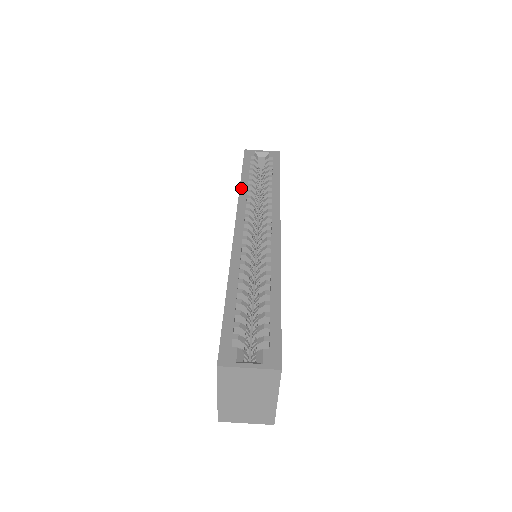
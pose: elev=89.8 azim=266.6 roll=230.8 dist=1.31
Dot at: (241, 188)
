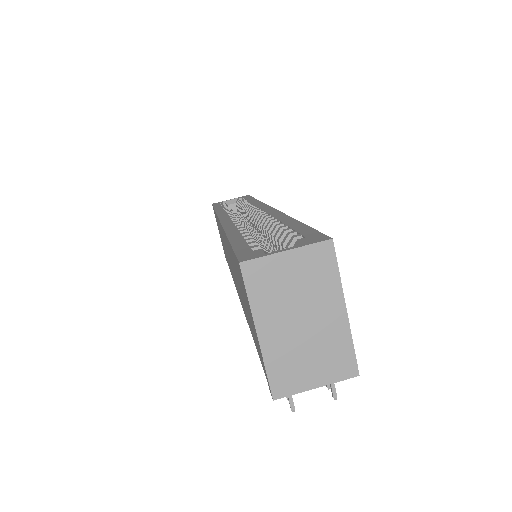
Dot at: (217, 211)
